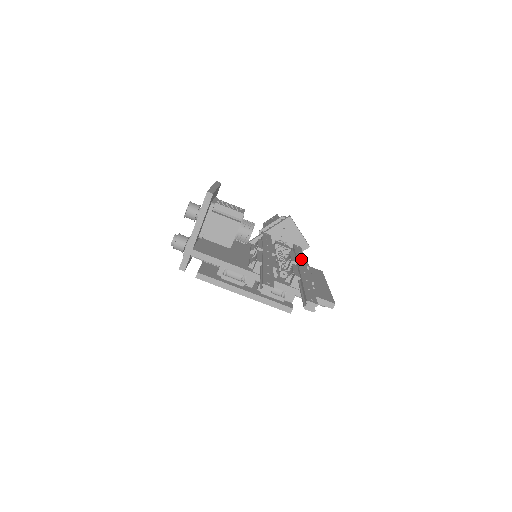
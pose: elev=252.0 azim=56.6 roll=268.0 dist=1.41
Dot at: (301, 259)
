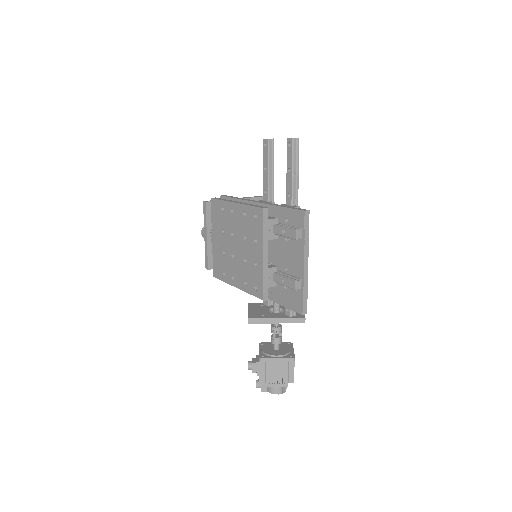
Dot at: occluded
